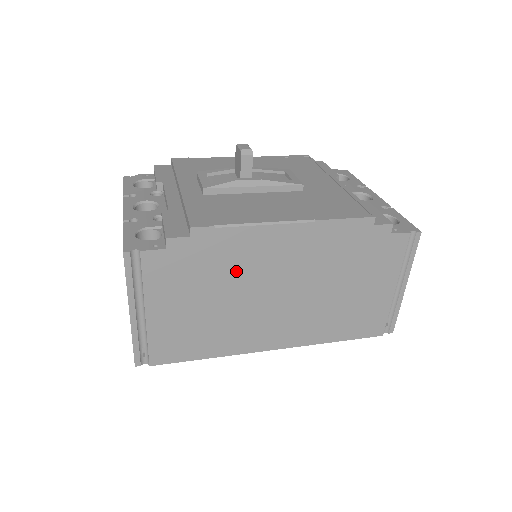
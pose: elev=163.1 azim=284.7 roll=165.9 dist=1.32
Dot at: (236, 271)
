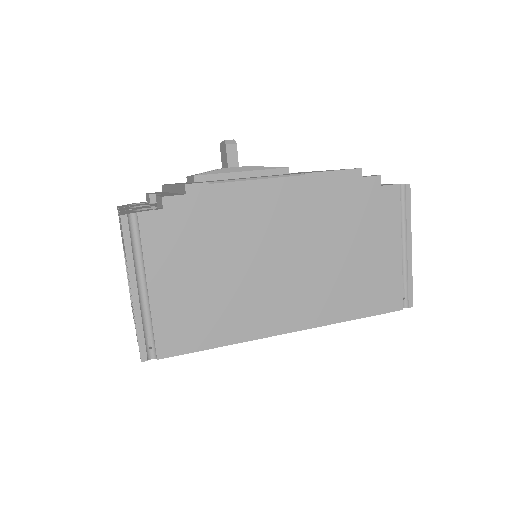
Dot at: (236, 233)
